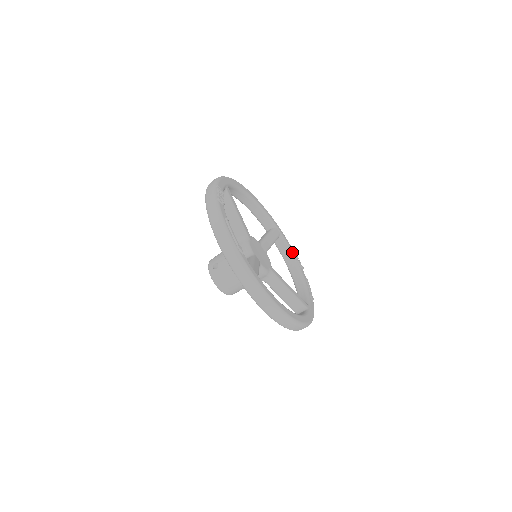
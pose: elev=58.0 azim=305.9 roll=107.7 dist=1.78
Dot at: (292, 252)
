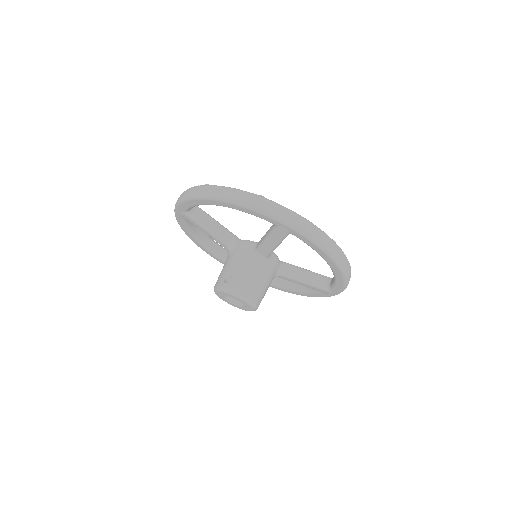
Dot at: occluded
